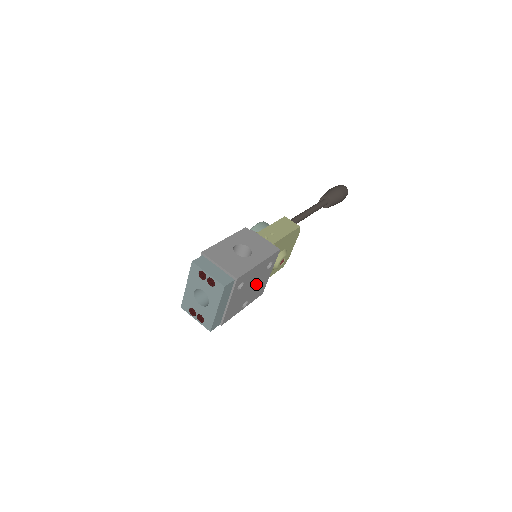
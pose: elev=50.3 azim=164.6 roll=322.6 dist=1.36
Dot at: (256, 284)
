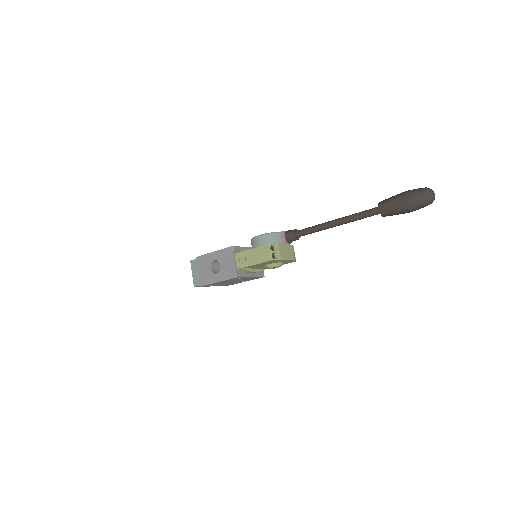
Dot at: (238, 280)
